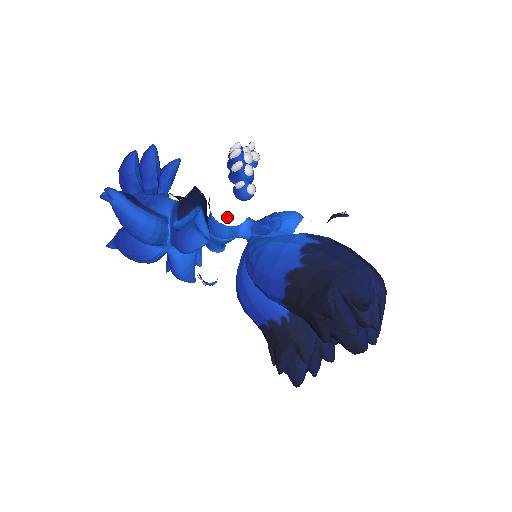
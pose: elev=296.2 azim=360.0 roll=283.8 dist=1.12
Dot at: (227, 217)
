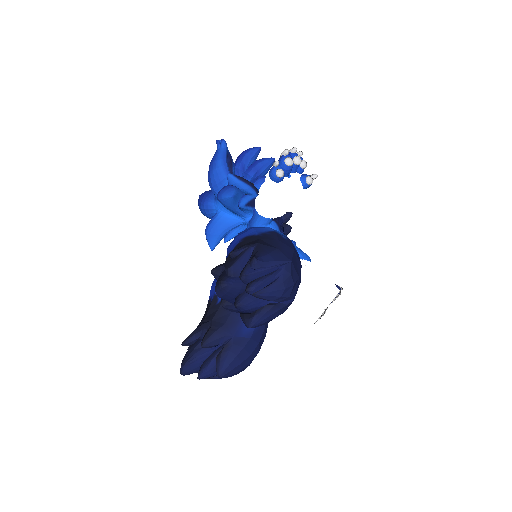
Dot at: (260, 202)
